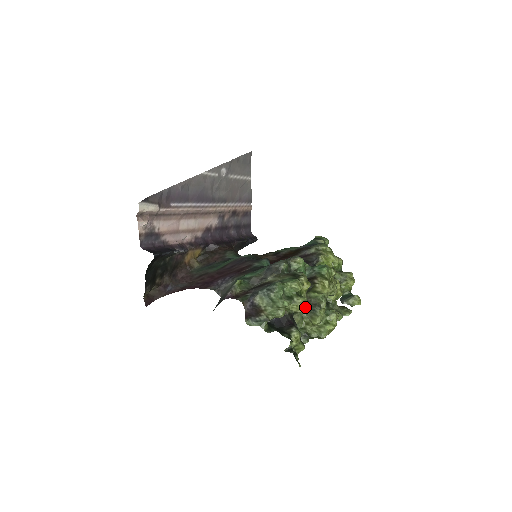
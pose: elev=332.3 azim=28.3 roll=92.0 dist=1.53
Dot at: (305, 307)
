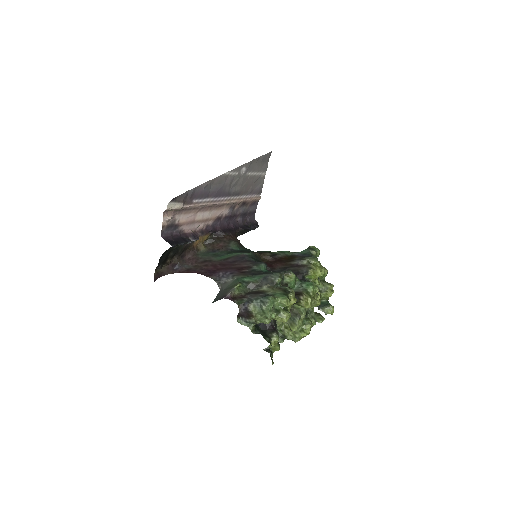
Dot at: occluded
